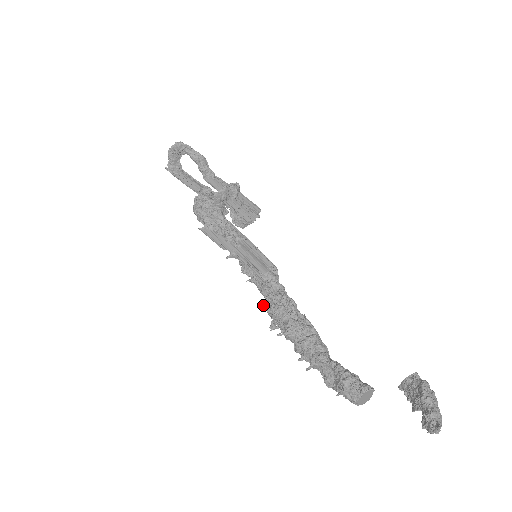
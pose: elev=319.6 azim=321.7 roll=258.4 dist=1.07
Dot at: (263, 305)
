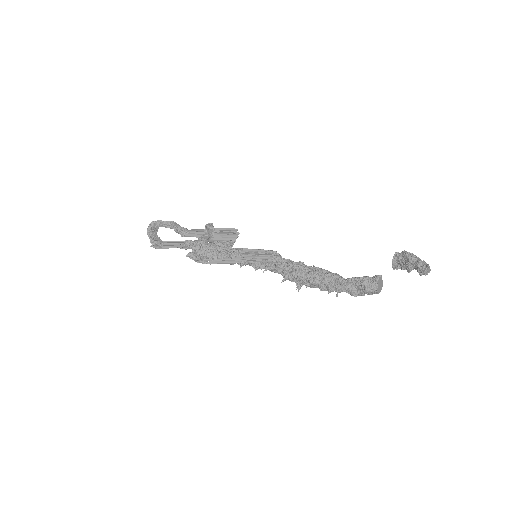
Dot at: (284, 278)
